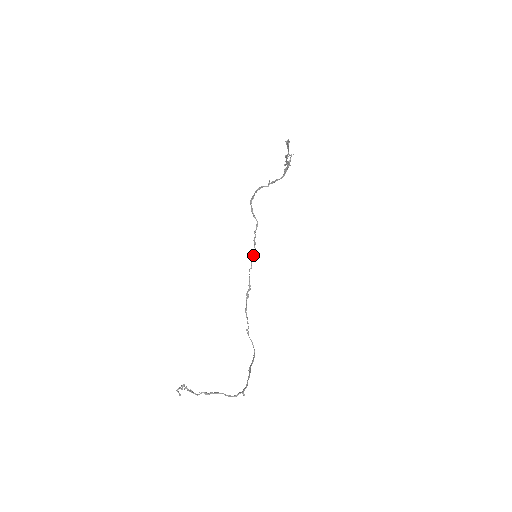
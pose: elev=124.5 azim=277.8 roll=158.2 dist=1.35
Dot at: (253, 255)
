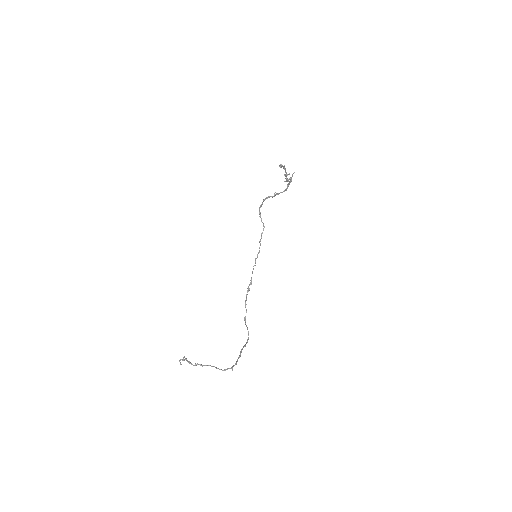
Dot at: occluded
